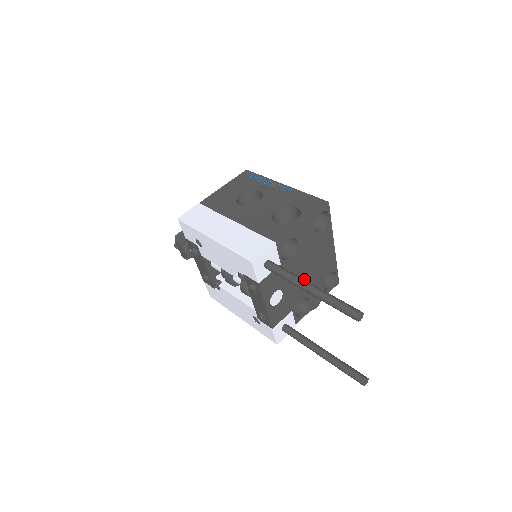
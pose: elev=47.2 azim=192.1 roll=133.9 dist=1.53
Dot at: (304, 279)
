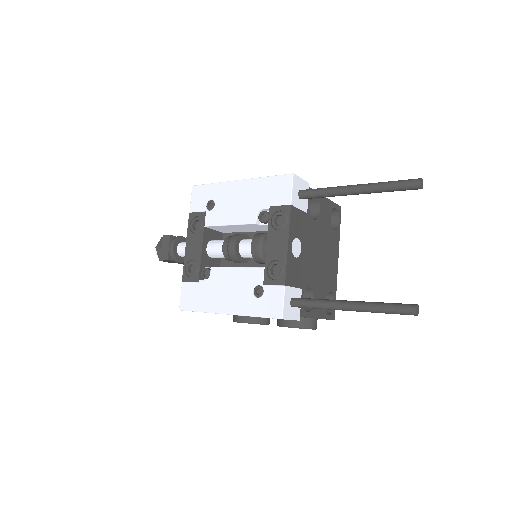
Dot at: (316, 264)
